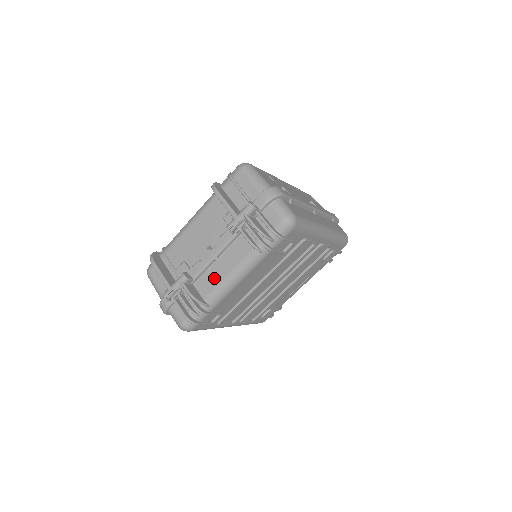
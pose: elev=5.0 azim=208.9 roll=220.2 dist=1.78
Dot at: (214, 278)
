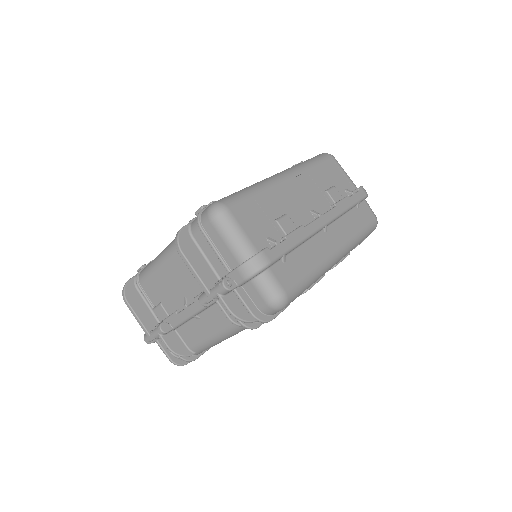
Dot at: (196, 333)
